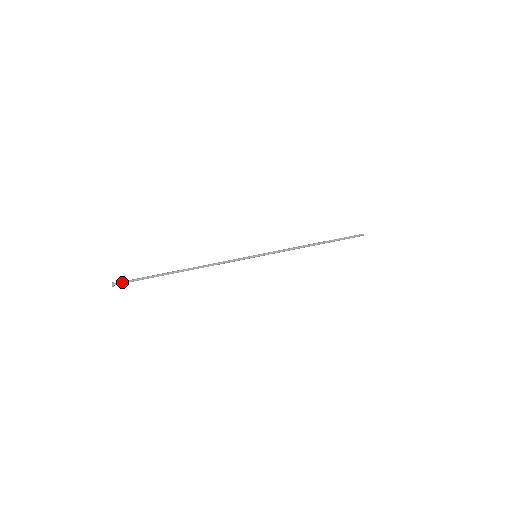
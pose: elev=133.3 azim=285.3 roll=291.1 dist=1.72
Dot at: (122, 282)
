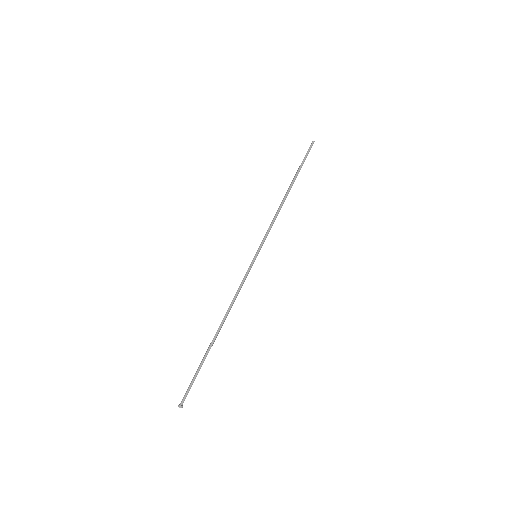
Dot at: occluded
